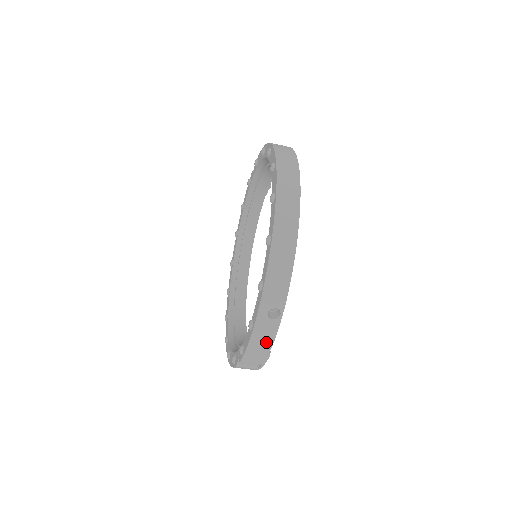
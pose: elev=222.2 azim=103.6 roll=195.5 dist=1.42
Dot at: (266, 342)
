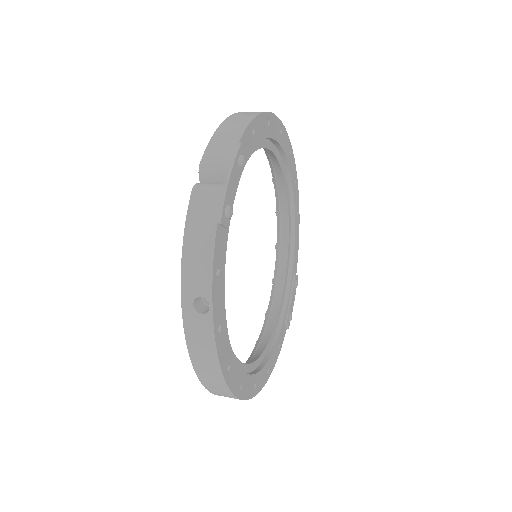
Dot at: occluded
